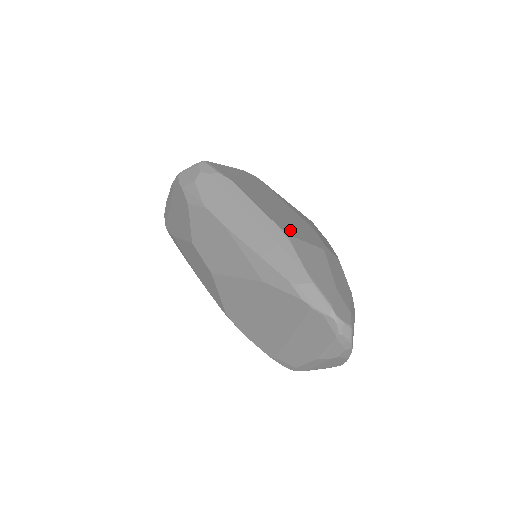
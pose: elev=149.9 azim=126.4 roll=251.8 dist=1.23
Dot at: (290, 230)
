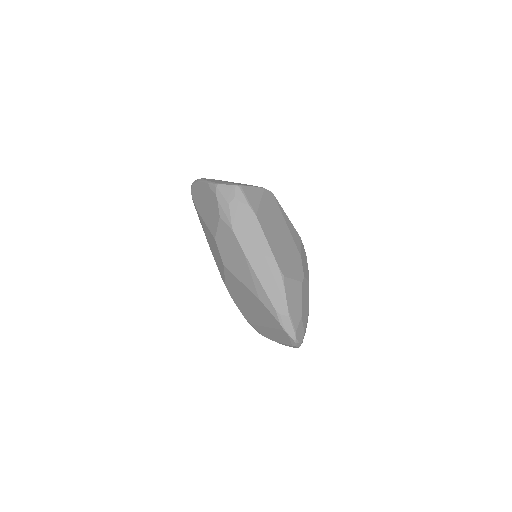
Dot at: (286, 269)
